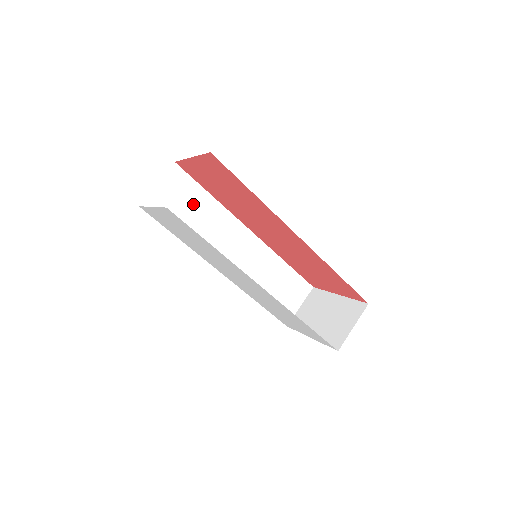
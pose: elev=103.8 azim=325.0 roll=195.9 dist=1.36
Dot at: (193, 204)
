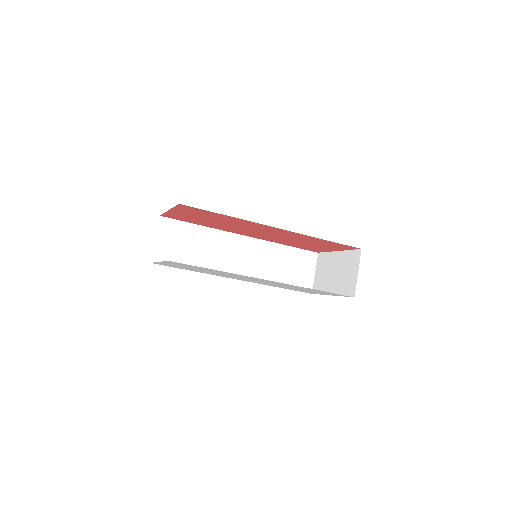
Dot at: (190, 240)
